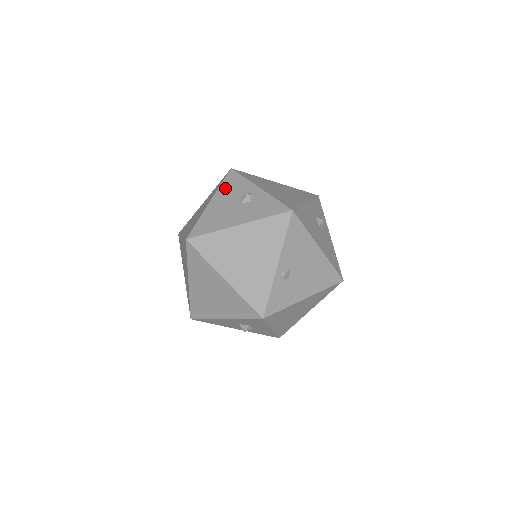
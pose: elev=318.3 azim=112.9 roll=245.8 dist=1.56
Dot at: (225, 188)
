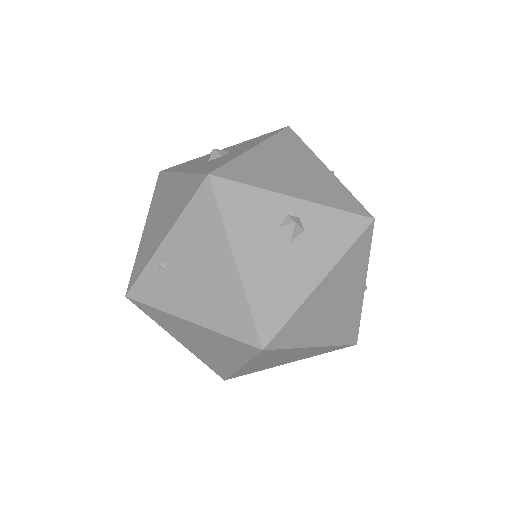
Dot at: (238, 223)
